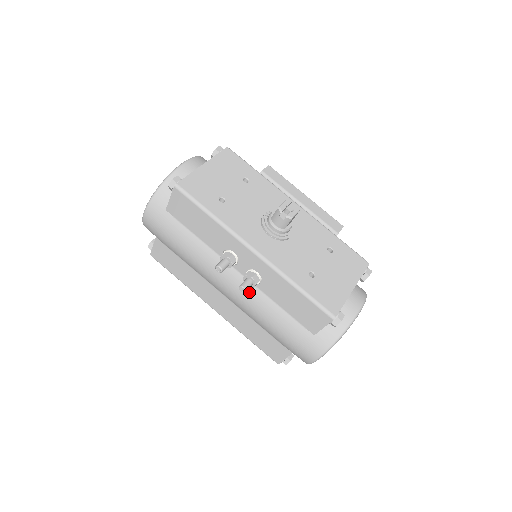
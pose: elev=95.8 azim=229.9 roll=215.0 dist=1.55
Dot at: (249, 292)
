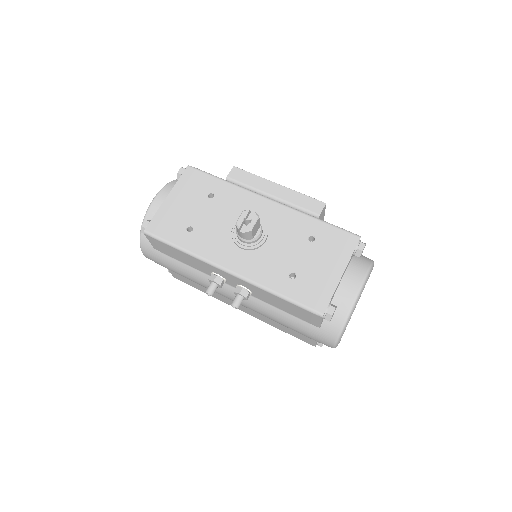
Dot at: (249, 301)
